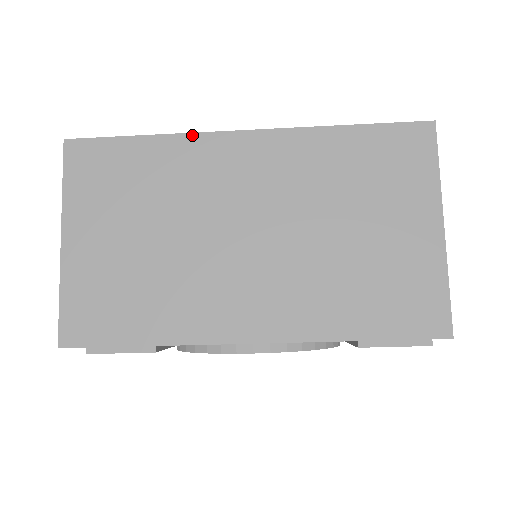
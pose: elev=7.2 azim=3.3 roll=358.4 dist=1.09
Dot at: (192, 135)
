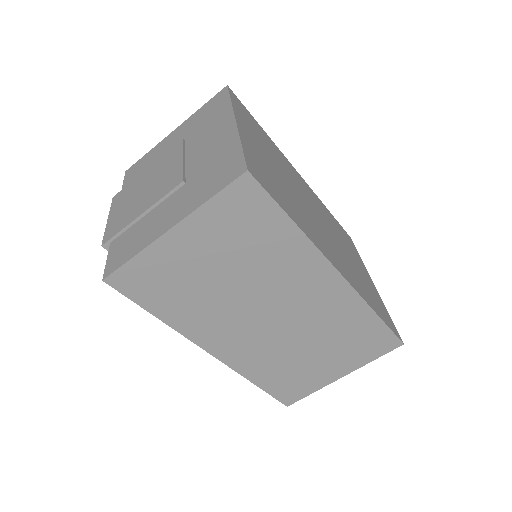
Dot at: (316, 249)
